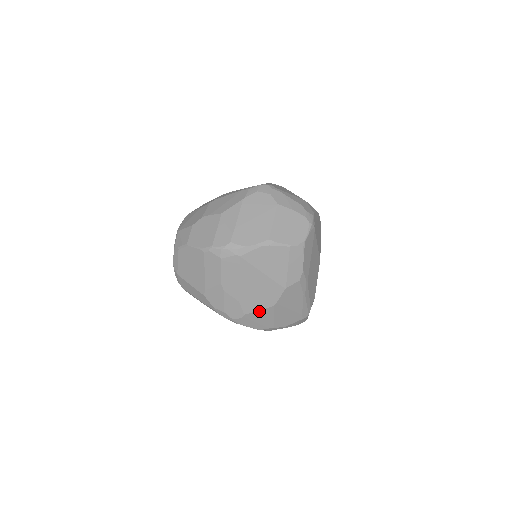
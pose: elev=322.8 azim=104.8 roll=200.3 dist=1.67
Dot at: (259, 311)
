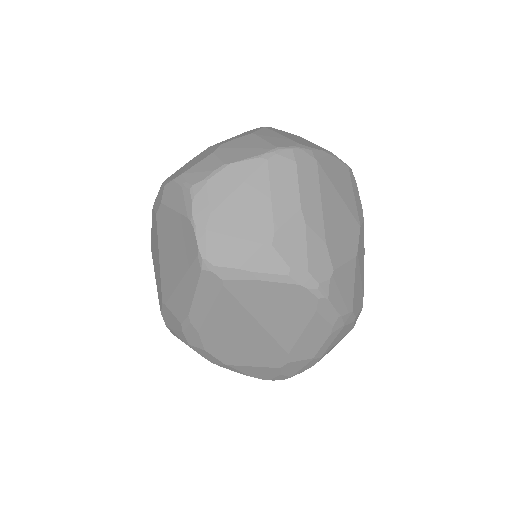
Dot at: (345, 265)
